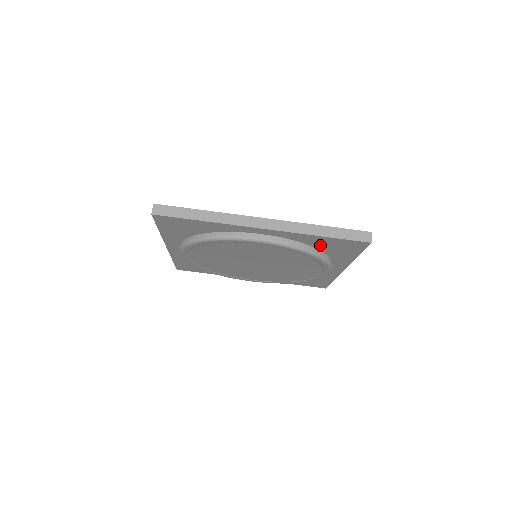
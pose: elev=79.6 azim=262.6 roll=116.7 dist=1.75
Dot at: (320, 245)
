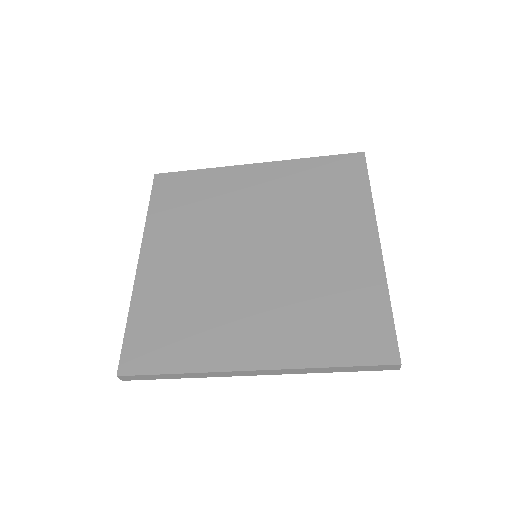
Dot at: occluded
